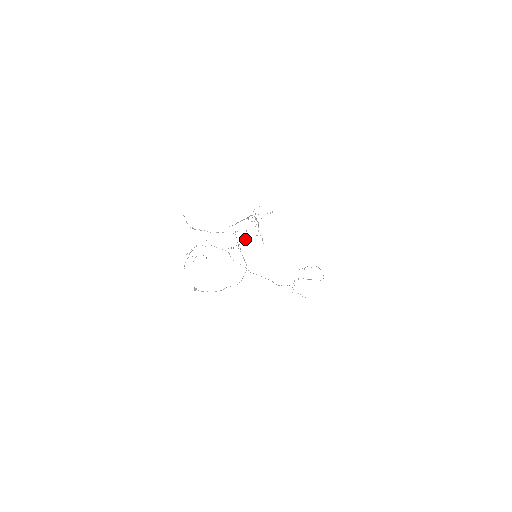
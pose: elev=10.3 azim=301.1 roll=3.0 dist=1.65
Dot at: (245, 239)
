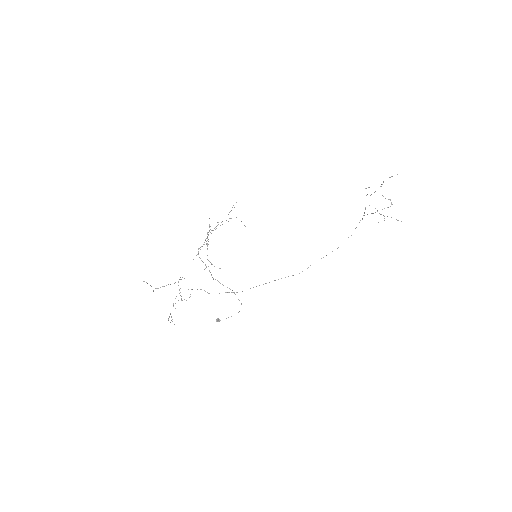
Dot at: occluded
